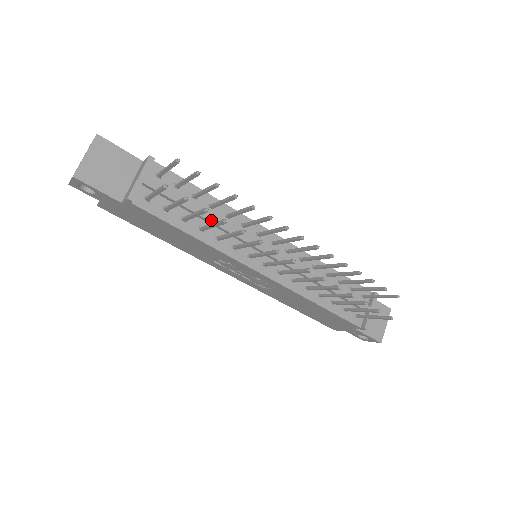
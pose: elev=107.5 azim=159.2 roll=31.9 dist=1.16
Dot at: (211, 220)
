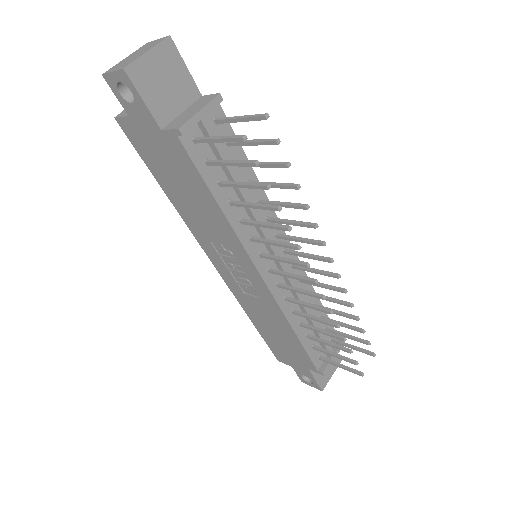
Dot at: (246, 198)
